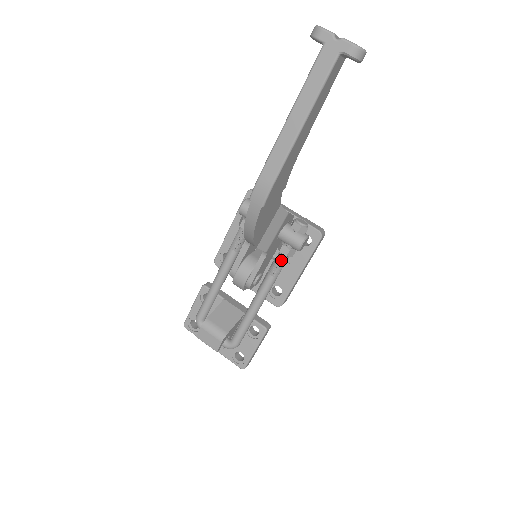
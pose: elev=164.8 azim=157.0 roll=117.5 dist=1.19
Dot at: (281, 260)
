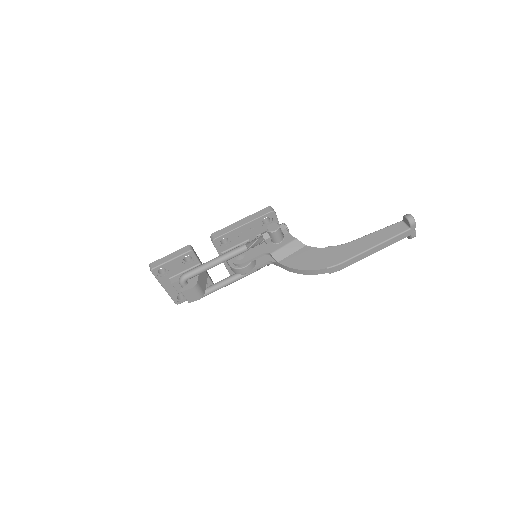
Dot at: (269, 264)
